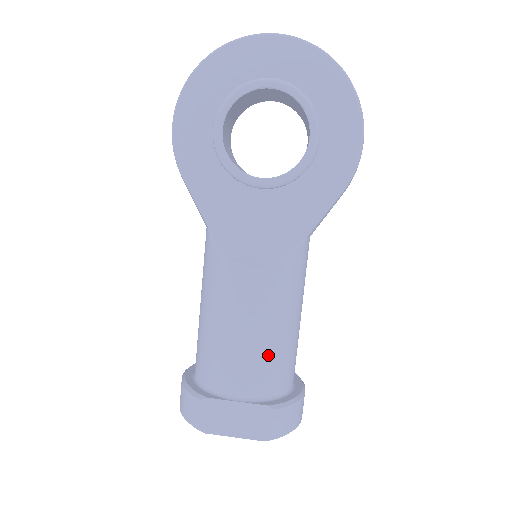
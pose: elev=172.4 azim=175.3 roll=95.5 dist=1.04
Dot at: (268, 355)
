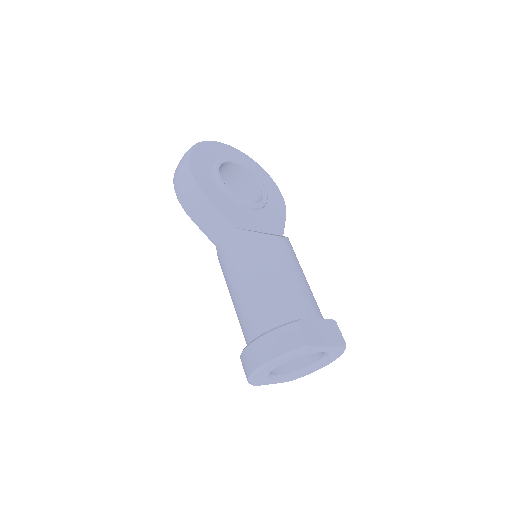
Dot at: (311, 291)
